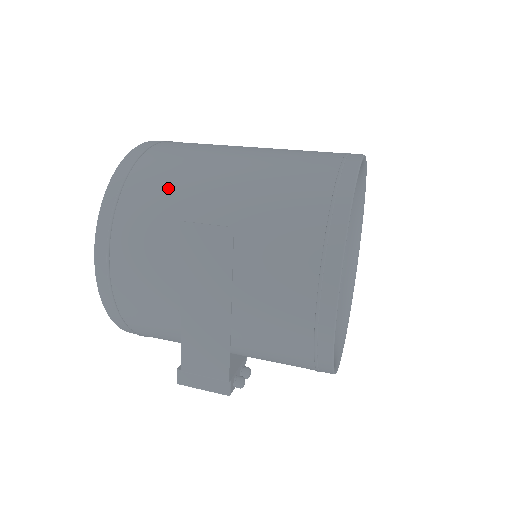
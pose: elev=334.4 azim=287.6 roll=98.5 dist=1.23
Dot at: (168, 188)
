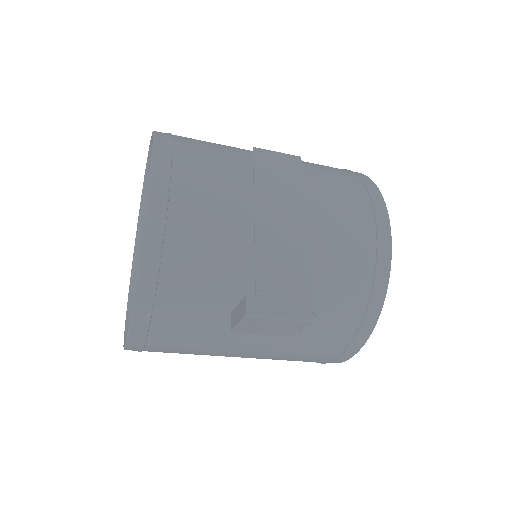
Dot at: (218, 144)
